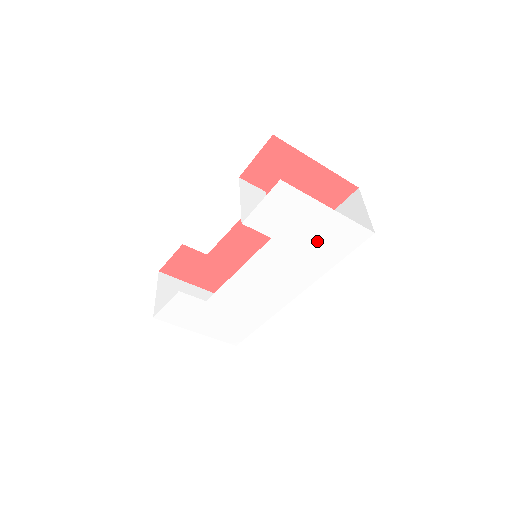
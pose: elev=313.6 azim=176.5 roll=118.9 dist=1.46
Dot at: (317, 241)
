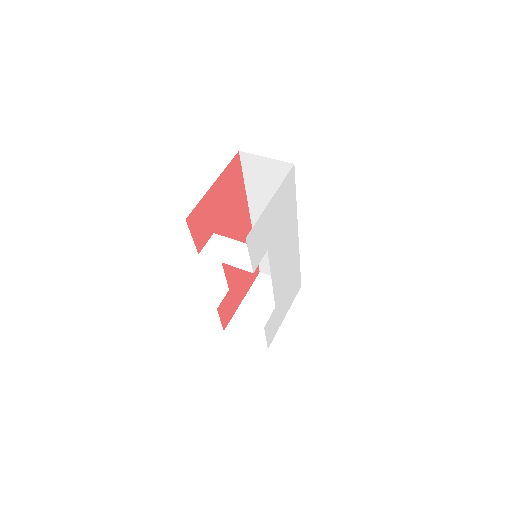
Dot at: (281, 213)
